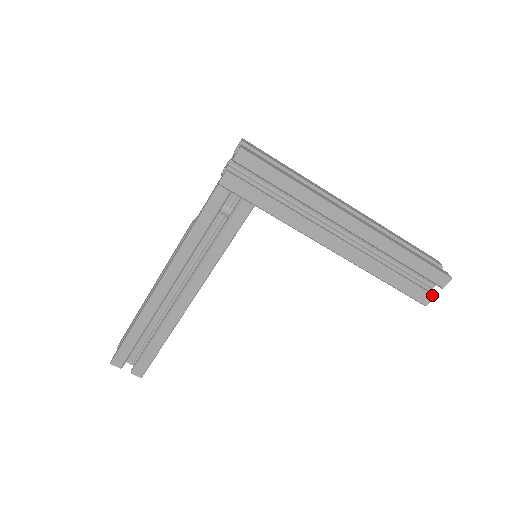
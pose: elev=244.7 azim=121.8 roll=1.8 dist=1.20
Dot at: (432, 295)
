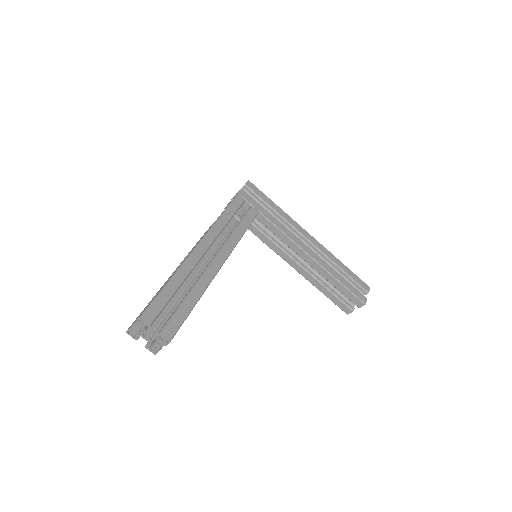
Dot at: (365, 297)
